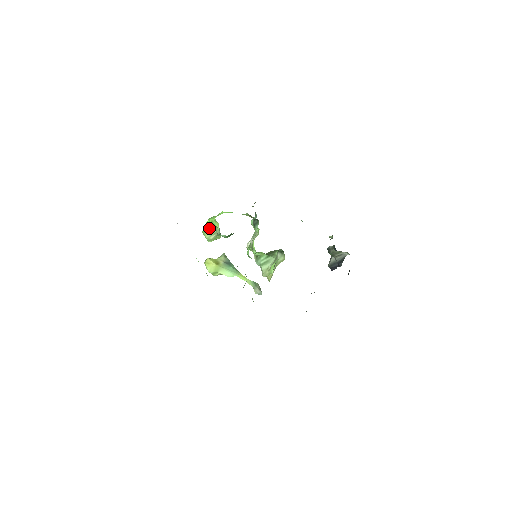
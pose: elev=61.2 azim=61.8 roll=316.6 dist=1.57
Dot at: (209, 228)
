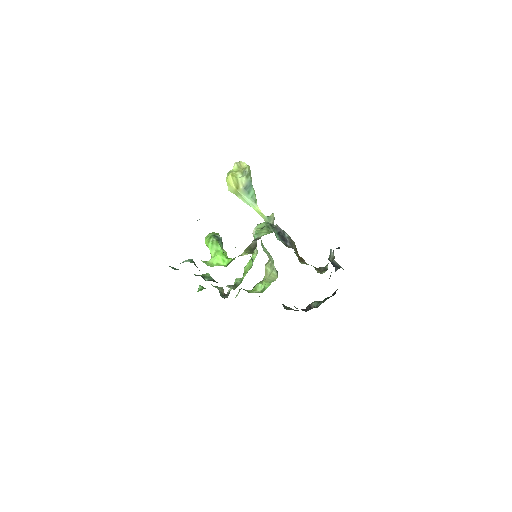
Dot at: occluded
